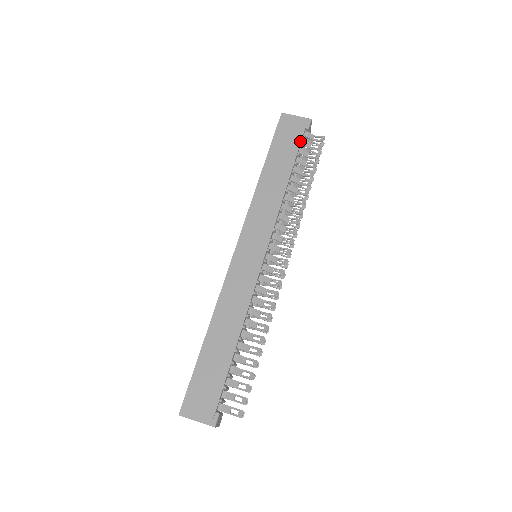
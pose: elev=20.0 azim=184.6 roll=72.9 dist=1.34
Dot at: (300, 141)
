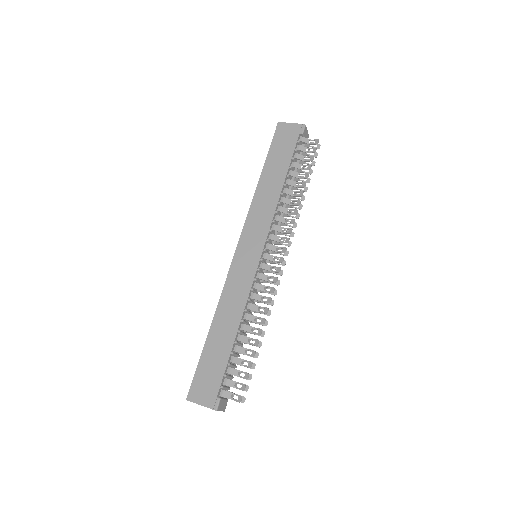
Dot at: (294, 146)
